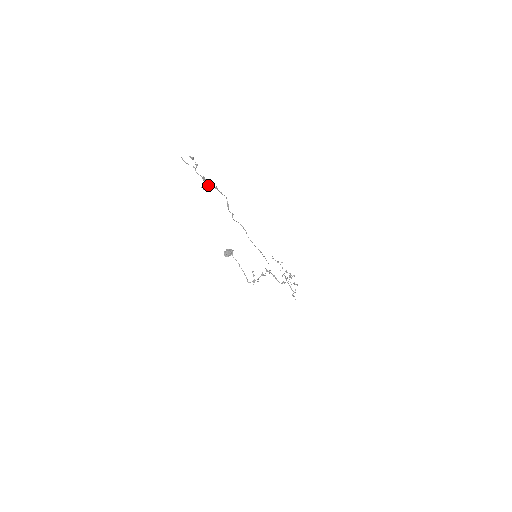
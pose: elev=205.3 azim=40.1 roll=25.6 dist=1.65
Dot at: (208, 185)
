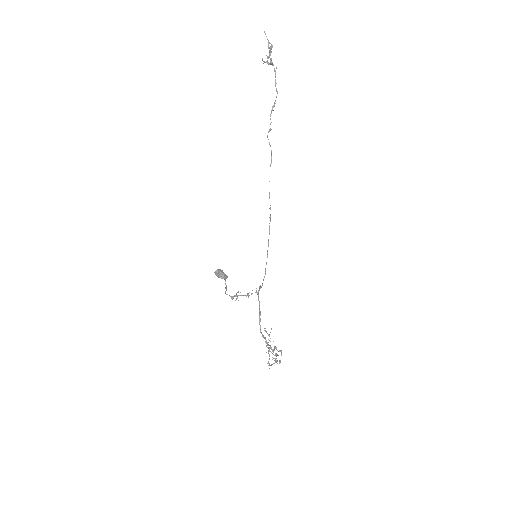
Dot at: (270, 61)
